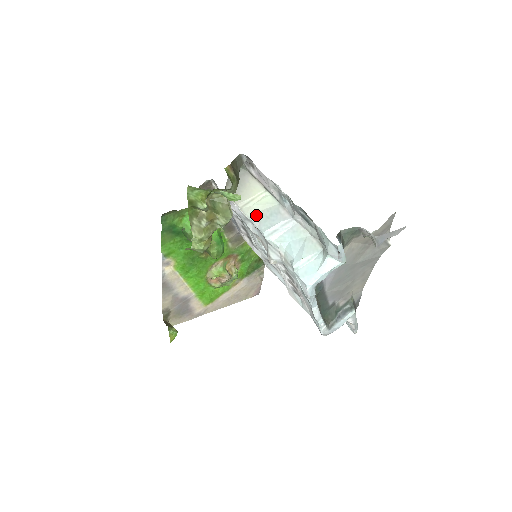
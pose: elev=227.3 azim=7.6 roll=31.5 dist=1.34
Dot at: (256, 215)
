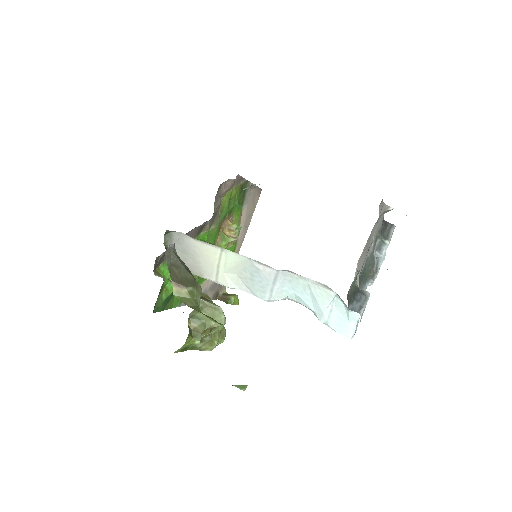
Dot at: (237, 281)
